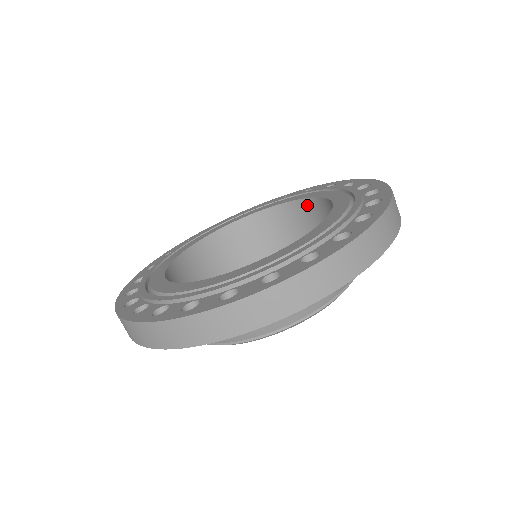
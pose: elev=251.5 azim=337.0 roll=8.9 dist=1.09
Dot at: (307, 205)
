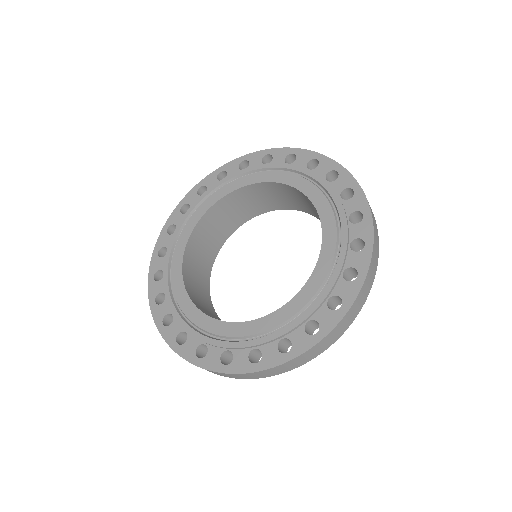
Dot at: occluded
